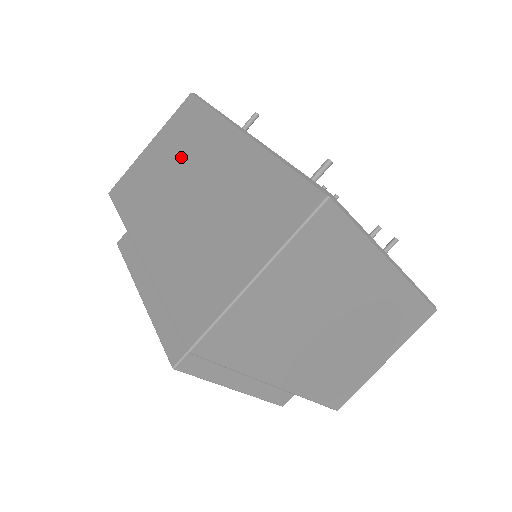
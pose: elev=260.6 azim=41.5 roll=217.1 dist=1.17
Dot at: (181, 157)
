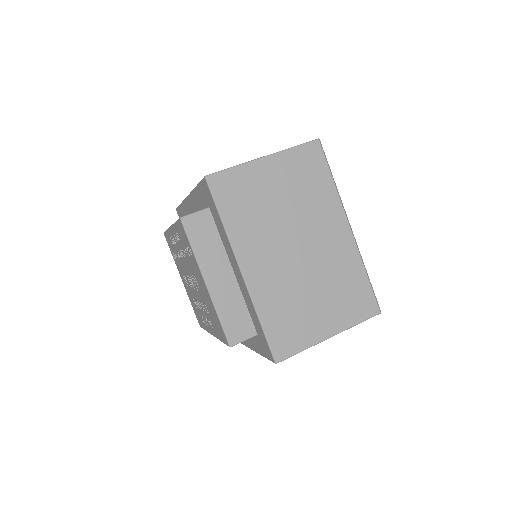
Dot at: occluded
